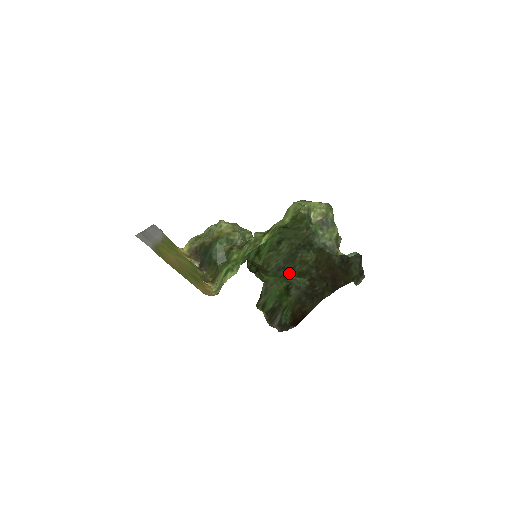
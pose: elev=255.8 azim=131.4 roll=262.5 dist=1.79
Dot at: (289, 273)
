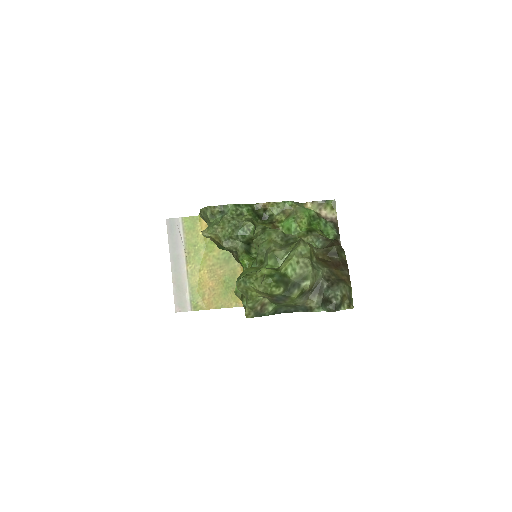
Dot at: occluded
